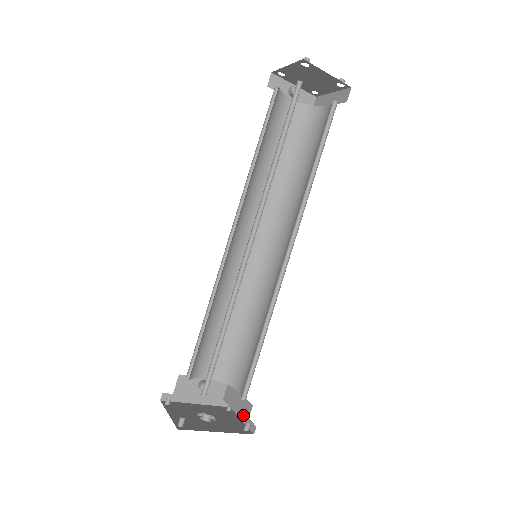
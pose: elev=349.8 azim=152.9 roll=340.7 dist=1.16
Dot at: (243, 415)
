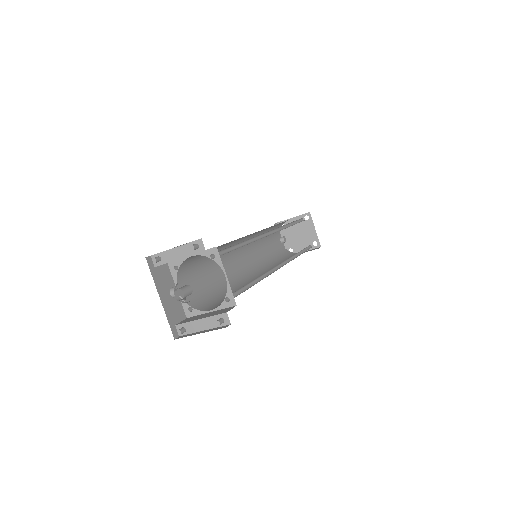
Dot at: (219, 312)
